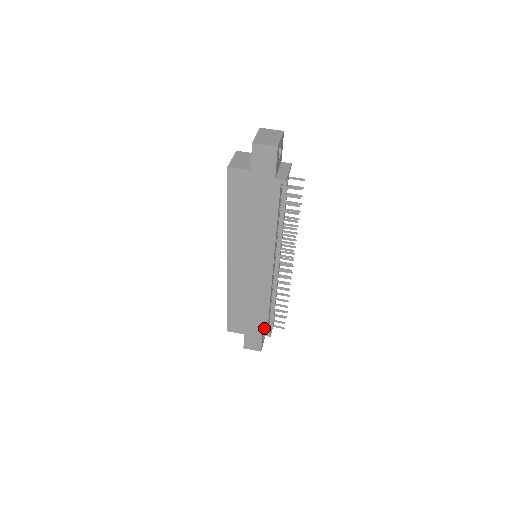
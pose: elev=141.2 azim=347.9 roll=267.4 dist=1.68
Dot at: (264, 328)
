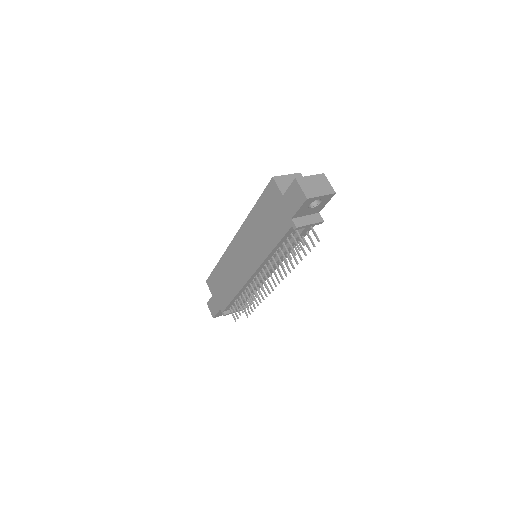
Dot at: (224, 306)
